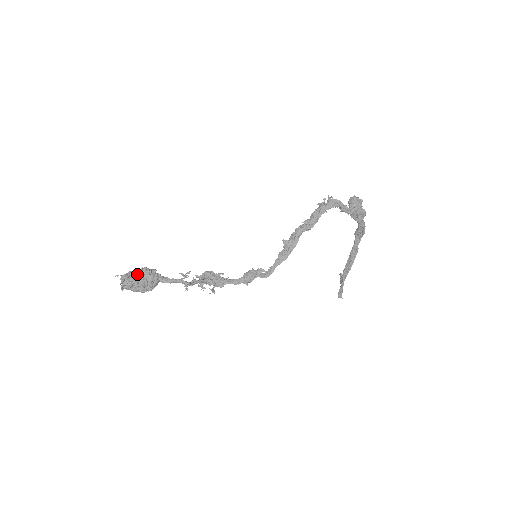
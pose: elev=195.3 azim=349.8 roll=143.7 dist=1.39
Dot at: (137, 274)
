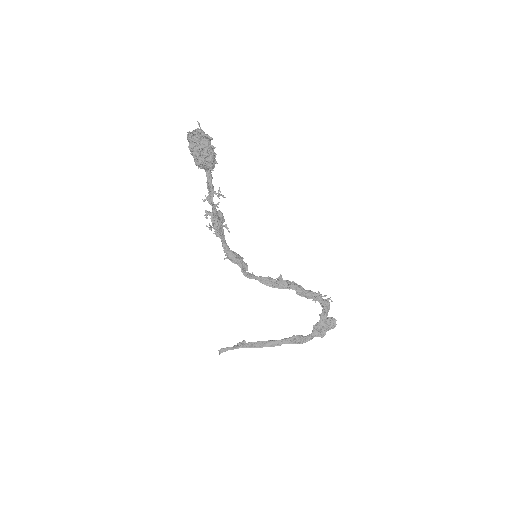
Dot at: (210, 144)
